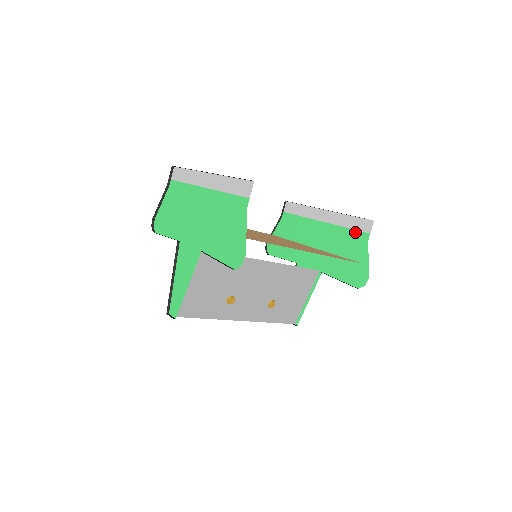
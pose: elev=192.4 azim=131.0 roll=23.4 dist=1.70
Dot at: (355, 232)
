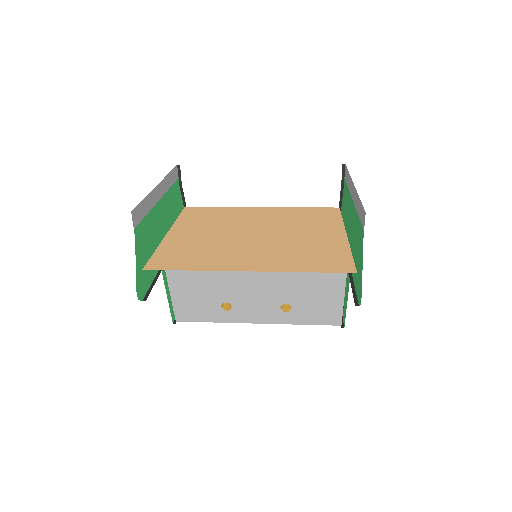
Dot at: (360, 224)
